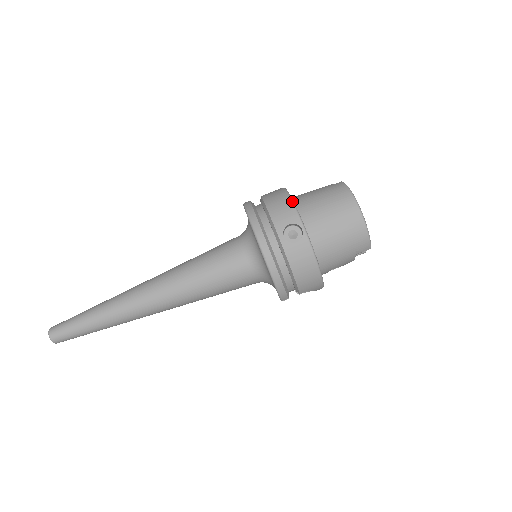
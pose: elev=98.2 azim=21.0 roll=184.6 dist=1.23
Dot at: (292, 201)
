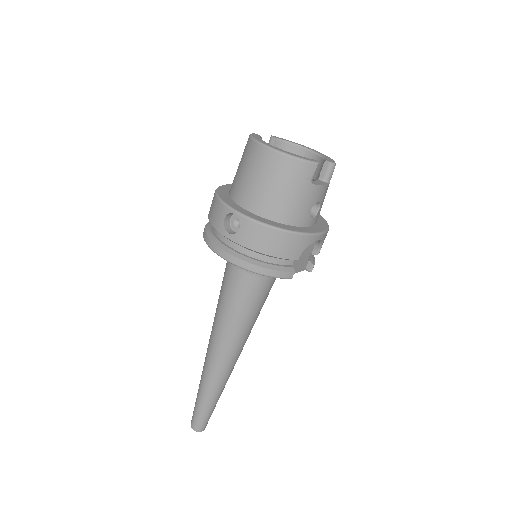
Dot at: (217, 197)
